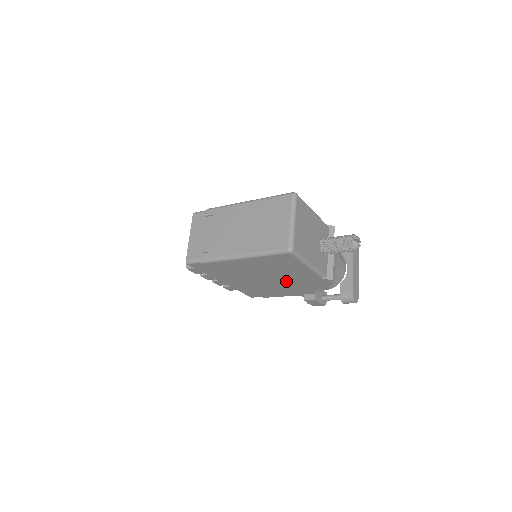
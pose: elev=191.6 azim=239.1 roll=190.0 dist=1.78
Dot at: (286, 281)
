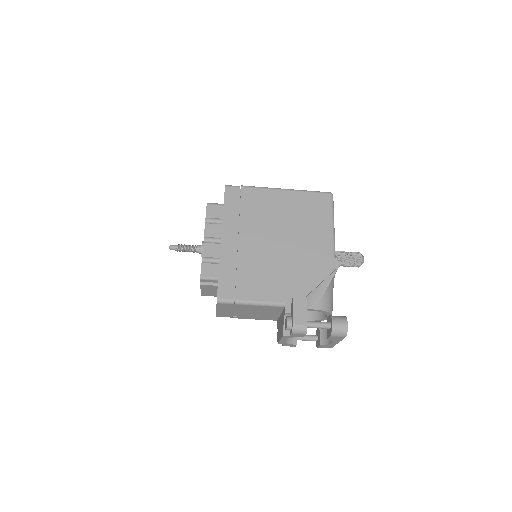
Dot at: (294, 253)
